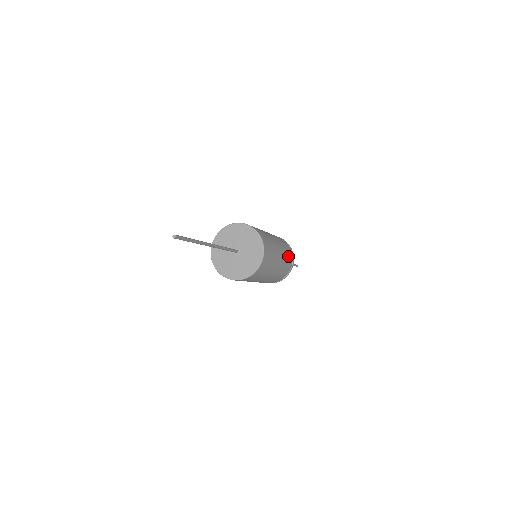
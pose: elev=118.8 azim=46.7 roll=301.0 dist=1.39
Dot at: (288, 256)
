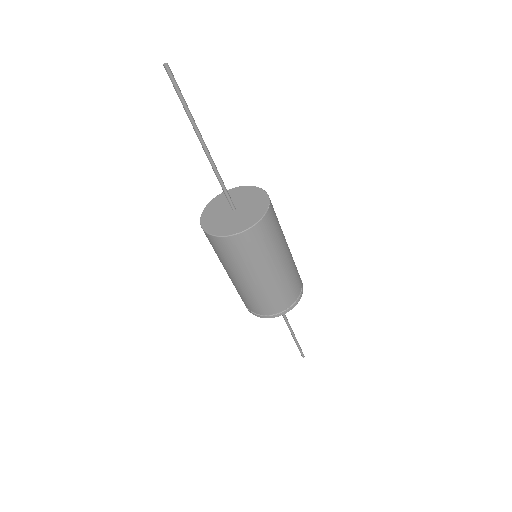
Dot at: (296, 274)
